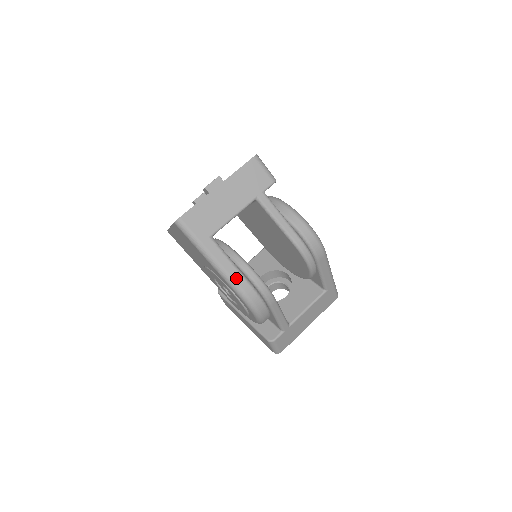
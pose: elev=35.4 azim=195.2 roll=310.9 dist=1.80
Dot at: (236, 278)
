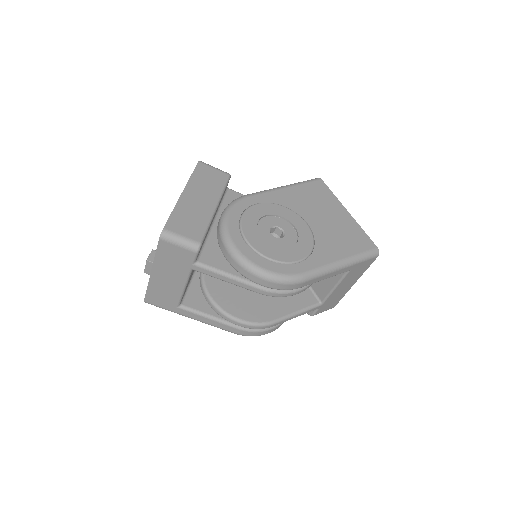
Dot at: (222, 327)
